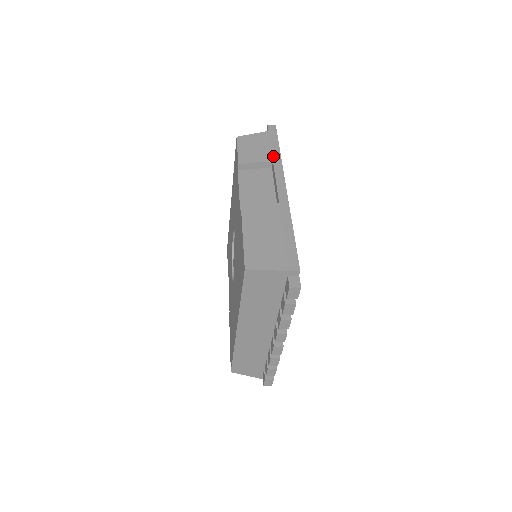
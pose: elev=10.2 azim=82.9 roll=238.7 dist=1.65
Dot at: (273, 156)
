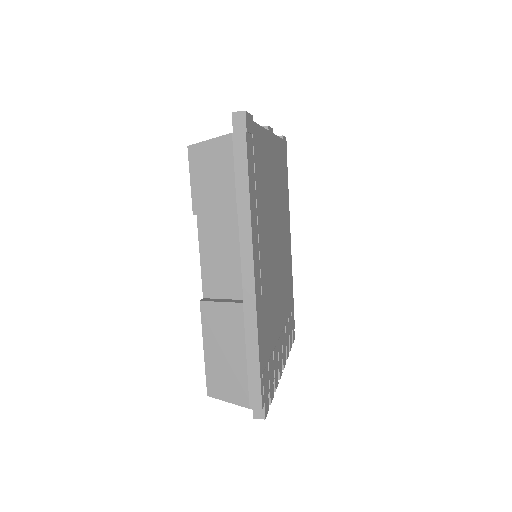
Dot at: (238, 201)
